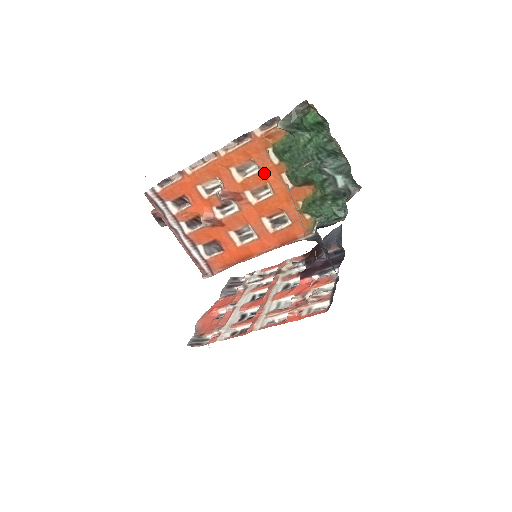
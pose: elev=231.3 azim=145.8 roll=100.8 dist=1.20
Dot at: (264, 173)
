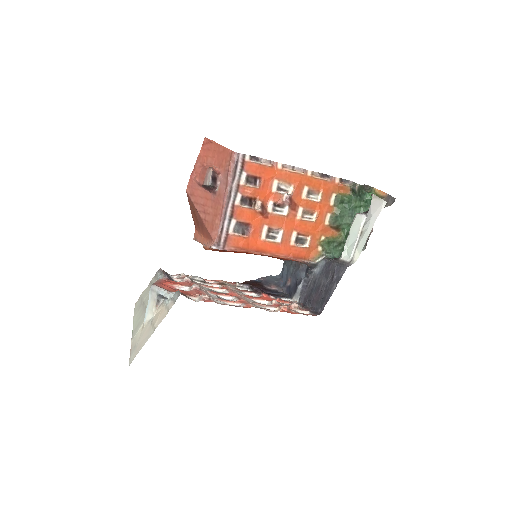
Dot at: (320, 205)
